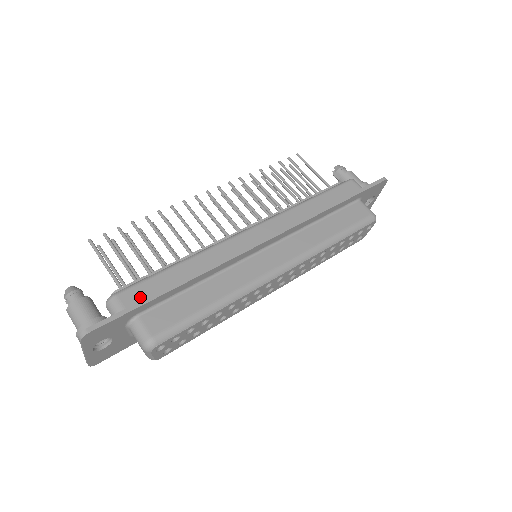
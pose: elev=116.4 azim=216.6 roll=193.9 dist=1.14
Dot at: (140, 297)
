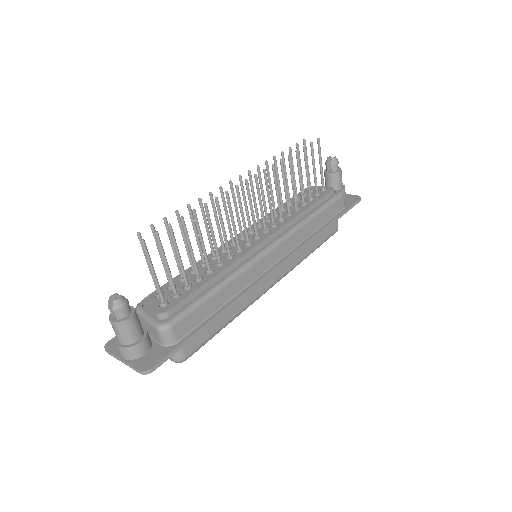
Dot at: (189, 327)
